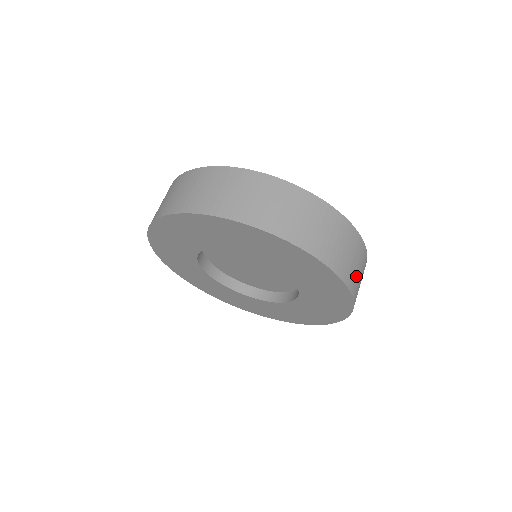
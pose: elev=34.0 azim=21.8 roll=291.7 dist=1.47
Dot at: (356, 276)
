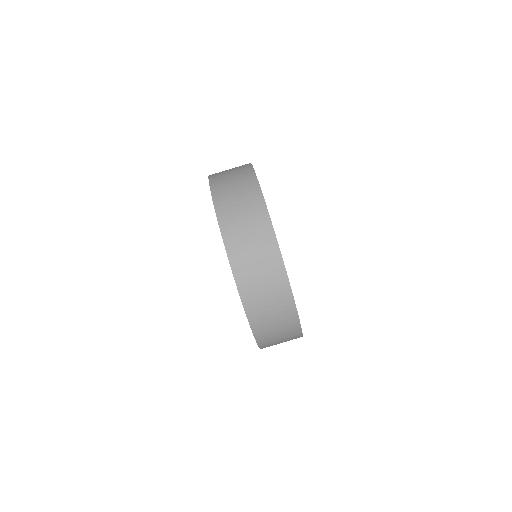
Dot at: (275, 344)
